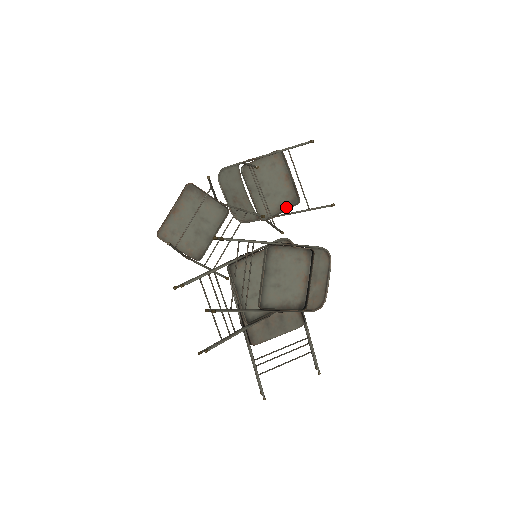
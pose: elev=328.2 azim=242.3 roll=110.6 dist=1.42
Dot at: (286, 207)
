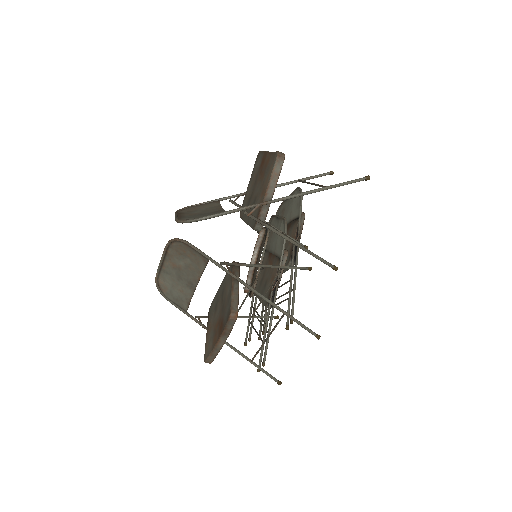
Dot at: (253, 173)
